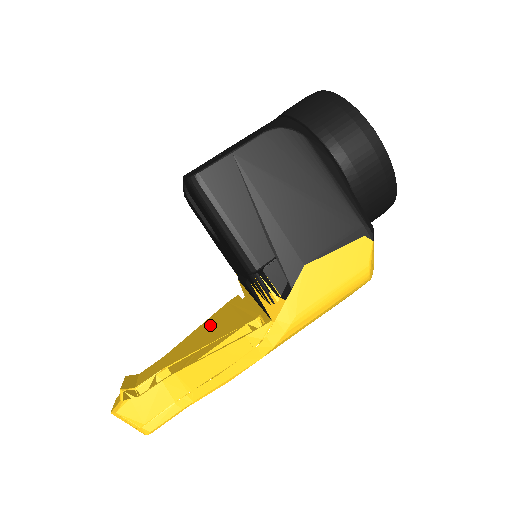
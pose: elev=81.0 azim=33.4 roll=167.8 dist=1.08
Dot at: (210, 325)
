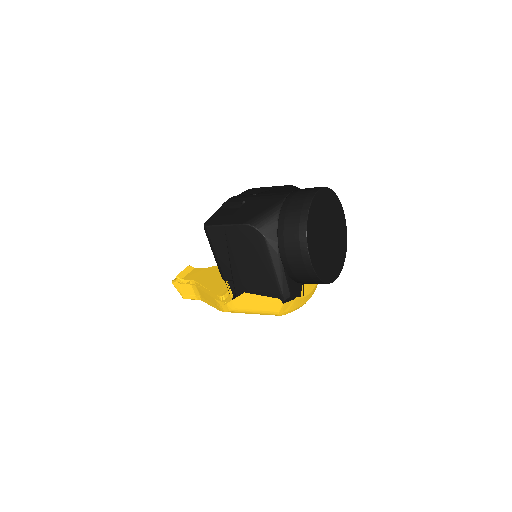
Dot at: occluded
